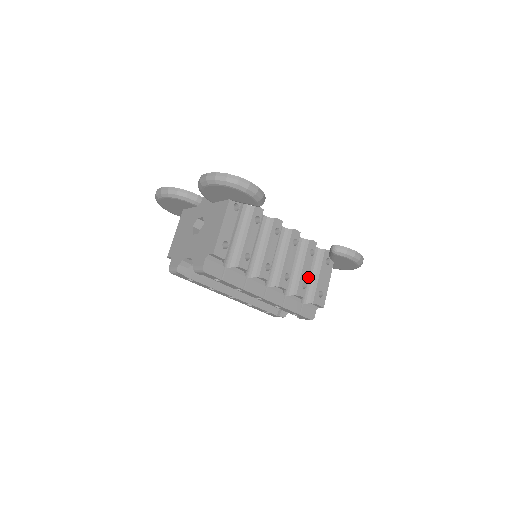
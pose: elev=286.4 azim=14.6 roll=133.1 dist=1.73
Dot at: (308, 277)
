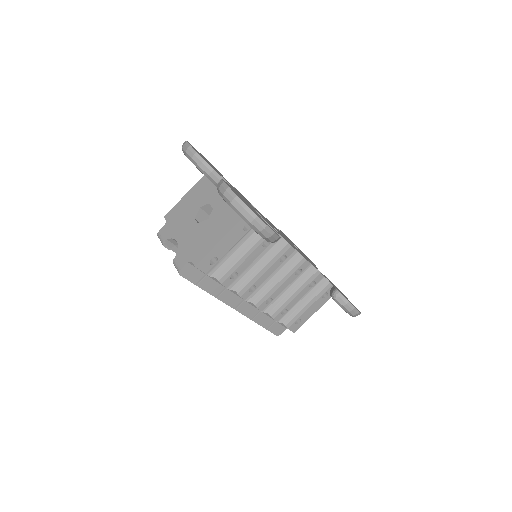
Dot at: (293, 305)
